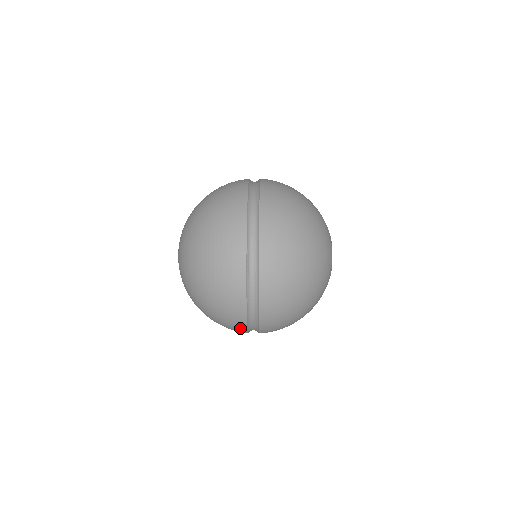
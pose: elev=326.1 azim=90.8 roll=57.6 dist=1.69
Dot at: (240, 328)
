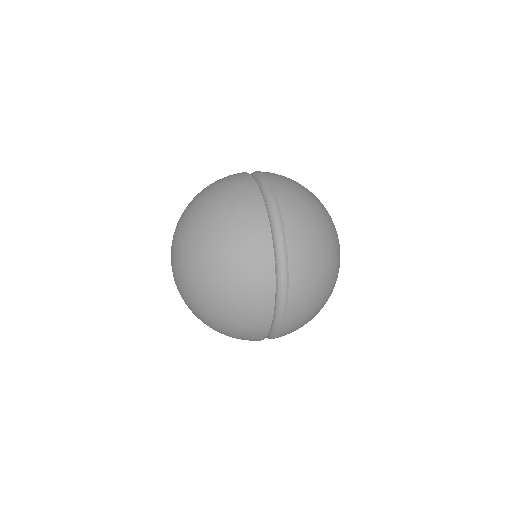
Dot at: (260, 332)
